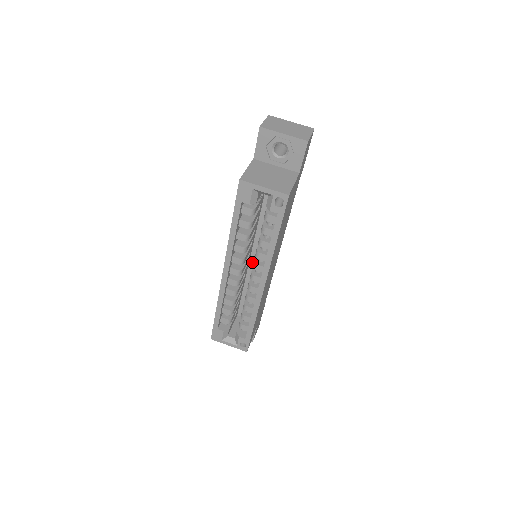
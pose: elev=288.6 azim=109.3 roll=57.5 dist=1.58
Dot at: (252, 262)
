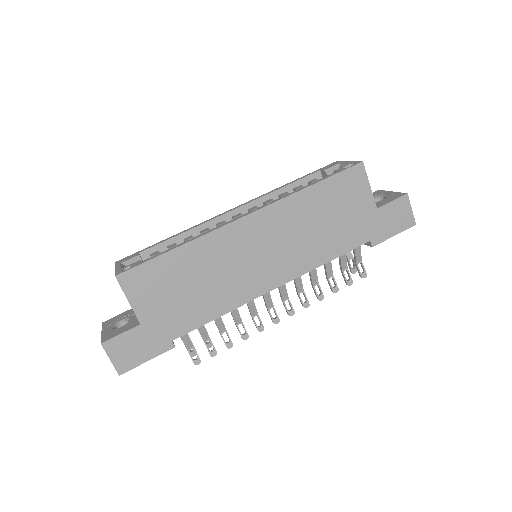
Dot at: occluded
